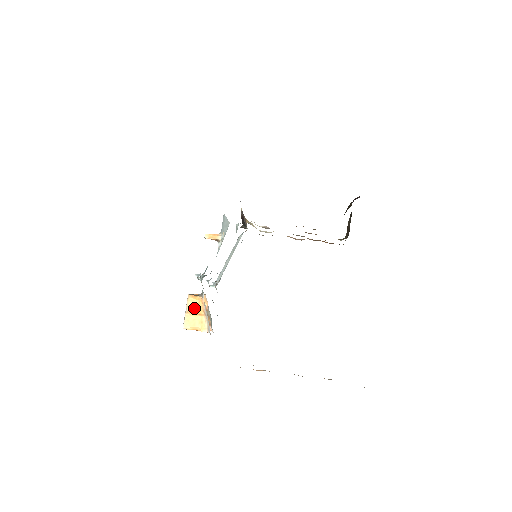
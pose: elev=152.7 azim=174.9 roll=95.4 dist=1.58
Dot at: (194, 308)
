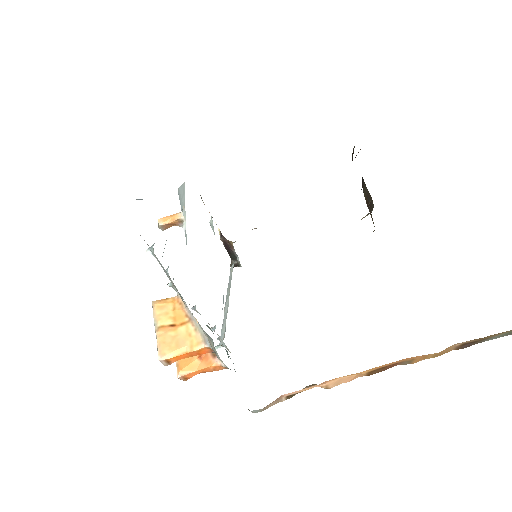
Dot at: (168, 318)
